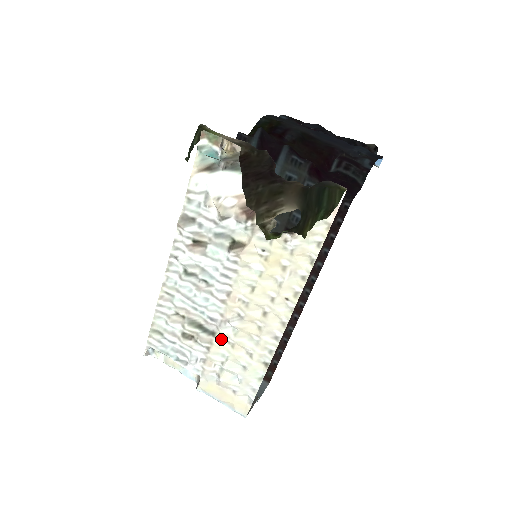
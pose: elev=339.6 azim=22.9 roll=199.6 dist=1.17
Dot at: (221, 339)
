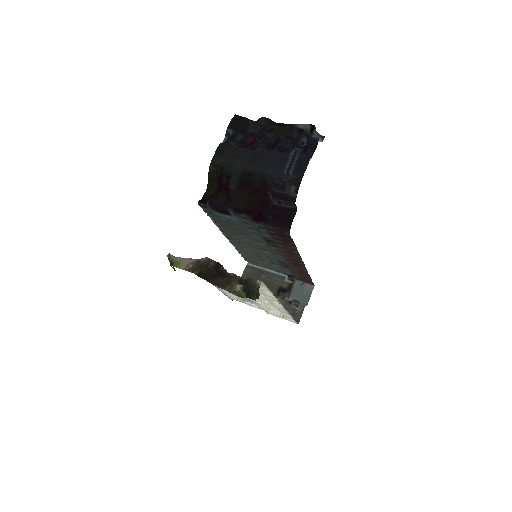
Dot at: (260, 304)
